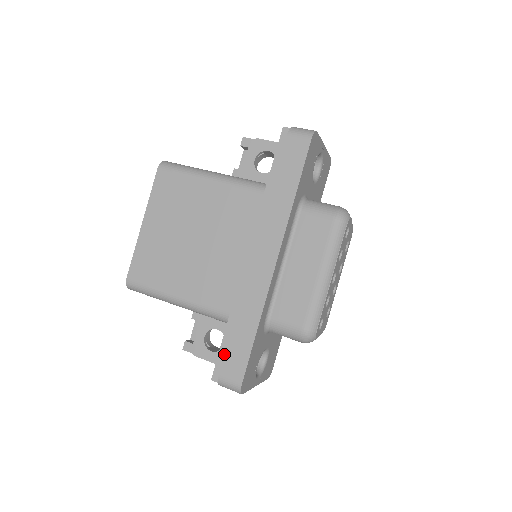
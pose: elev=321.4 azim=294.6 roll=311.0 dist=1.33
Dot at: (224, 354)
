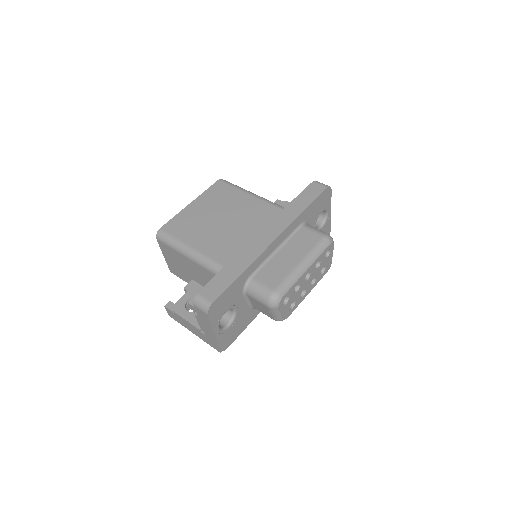
Dot at: (210, 281)
